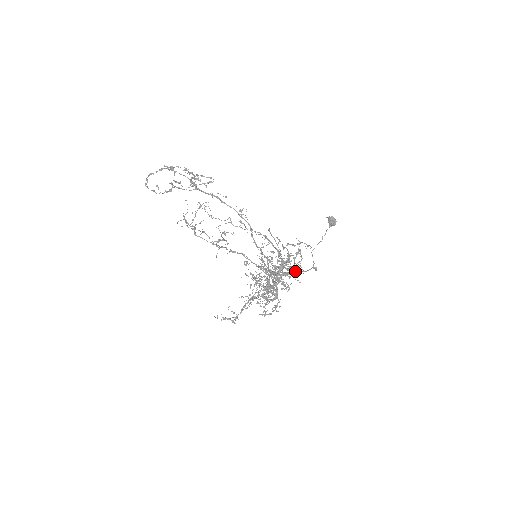
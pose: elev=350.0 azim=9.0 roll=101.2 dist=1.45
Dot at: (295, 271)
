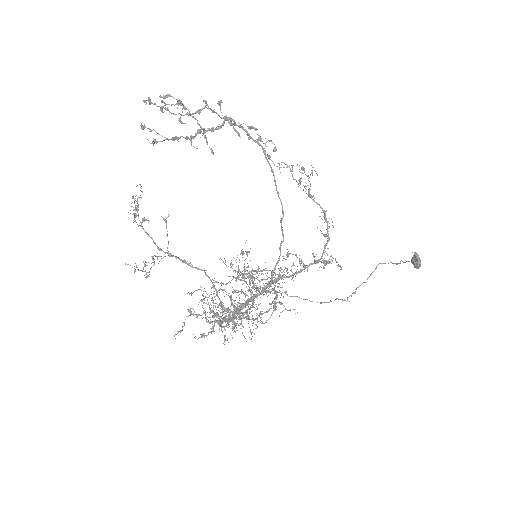
Dot at: (298, 297)
